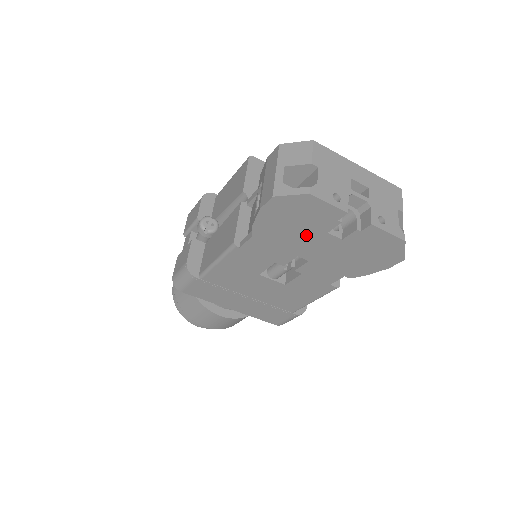
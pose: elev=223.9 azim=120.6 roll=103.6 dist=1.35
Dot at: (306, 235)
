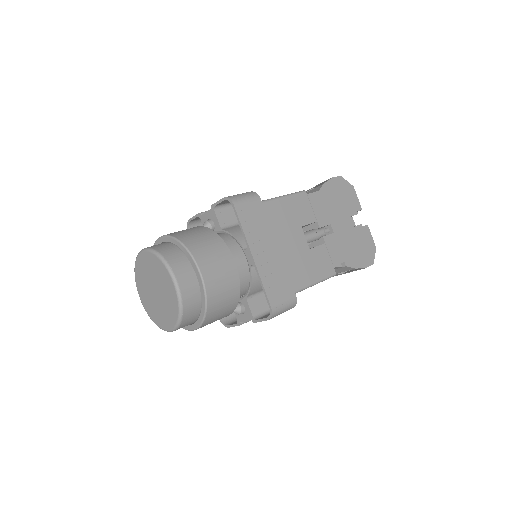
Dot at: (341, 211)
